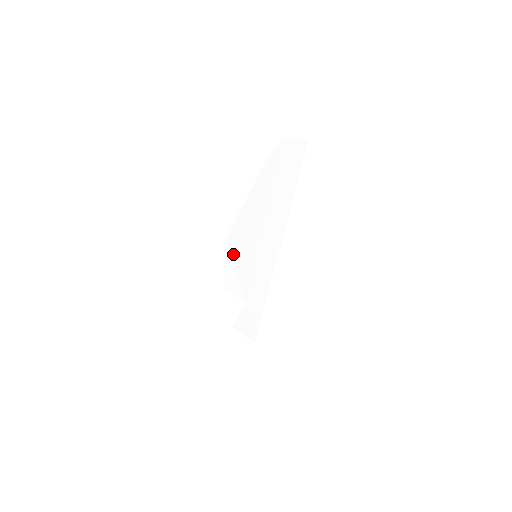
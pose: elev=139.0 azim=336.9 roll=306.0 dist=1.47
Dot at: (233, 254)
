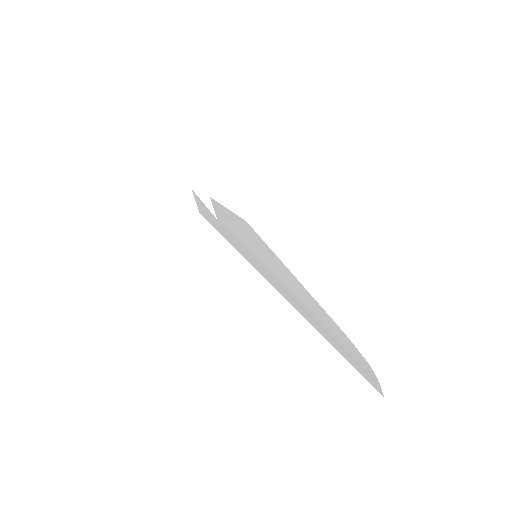
Dot at: (241, 225)
